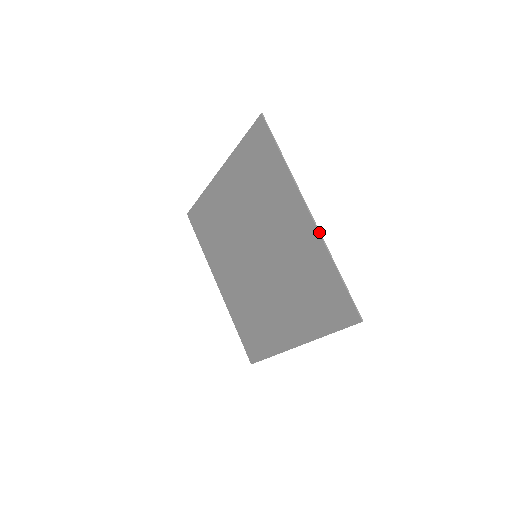
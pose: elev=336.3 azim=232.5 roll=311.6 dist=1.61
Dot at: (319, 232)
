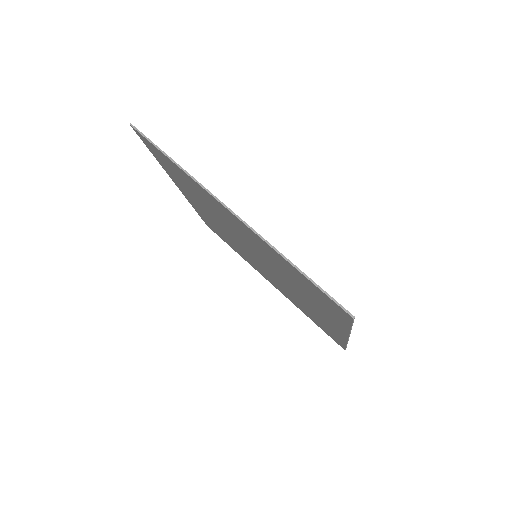
Dot at: occluded
